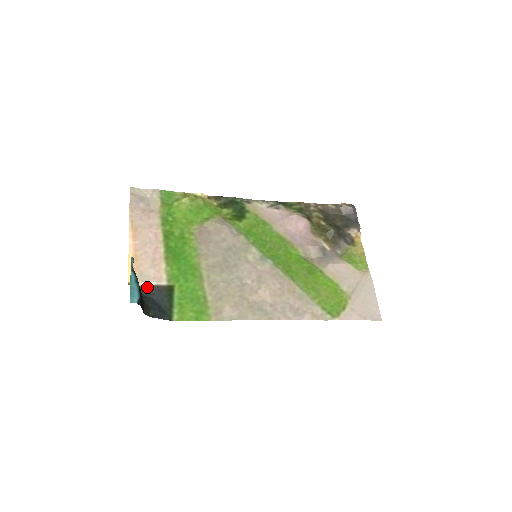
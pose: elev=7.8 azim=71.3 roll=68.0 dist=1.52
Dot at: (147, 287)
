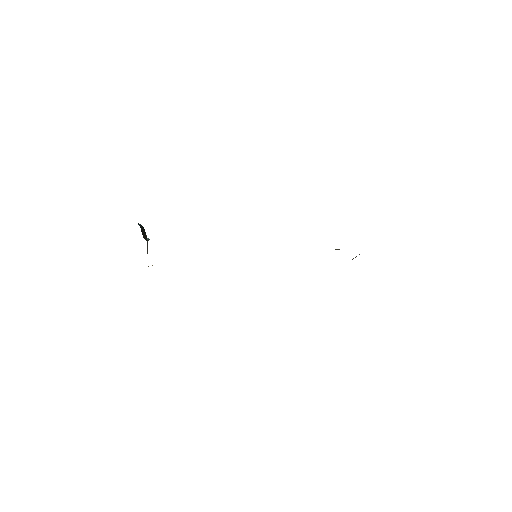
Dot at: occluded
